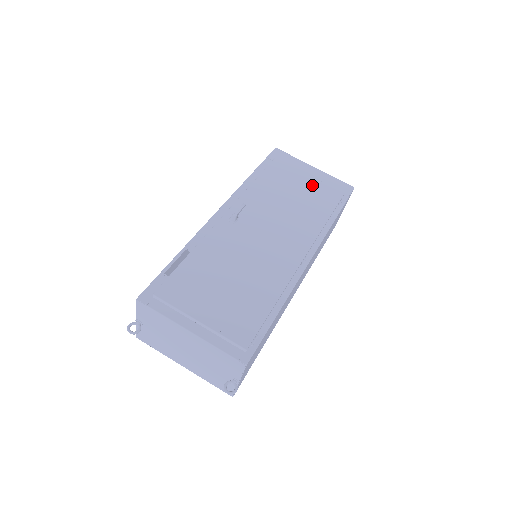
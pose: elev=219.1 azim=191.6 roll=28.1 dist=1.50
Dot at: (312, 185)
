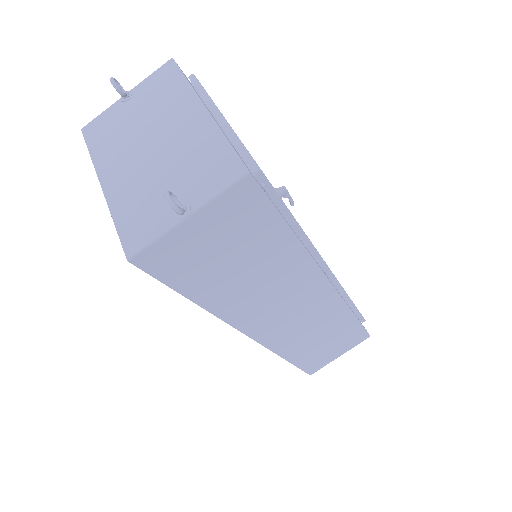
Dot at: occluded
